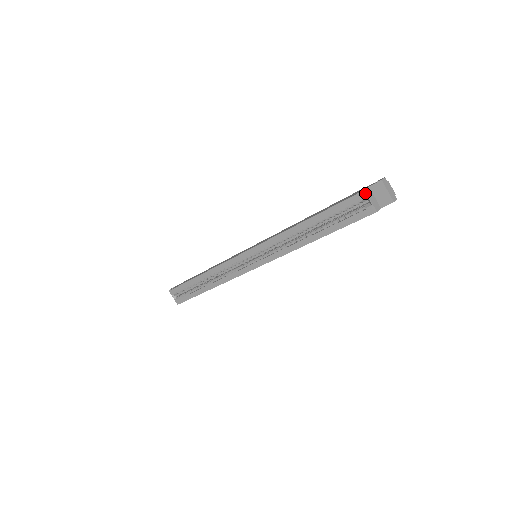
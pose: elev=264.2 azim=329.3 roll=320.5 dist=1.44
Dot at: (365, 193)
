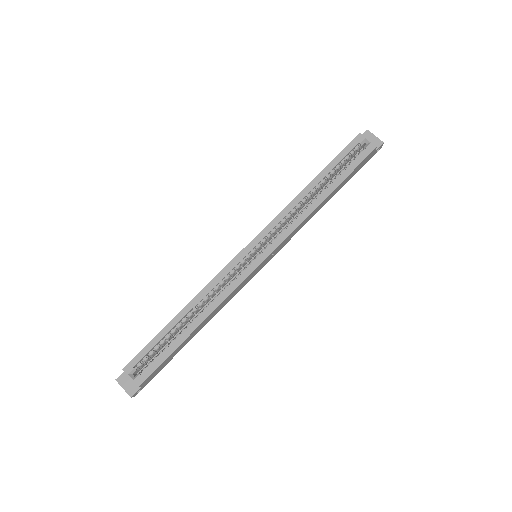
Dot at: (361, 135)
